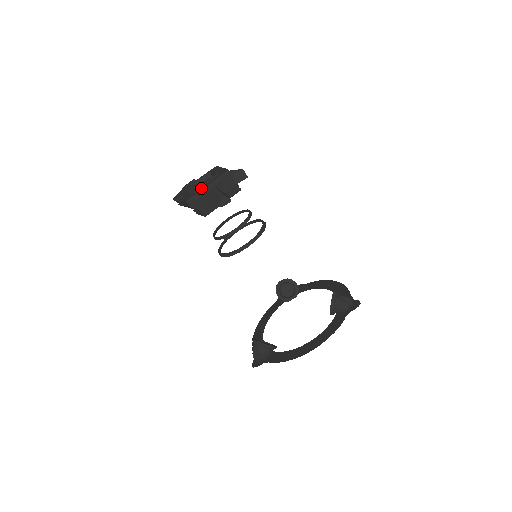
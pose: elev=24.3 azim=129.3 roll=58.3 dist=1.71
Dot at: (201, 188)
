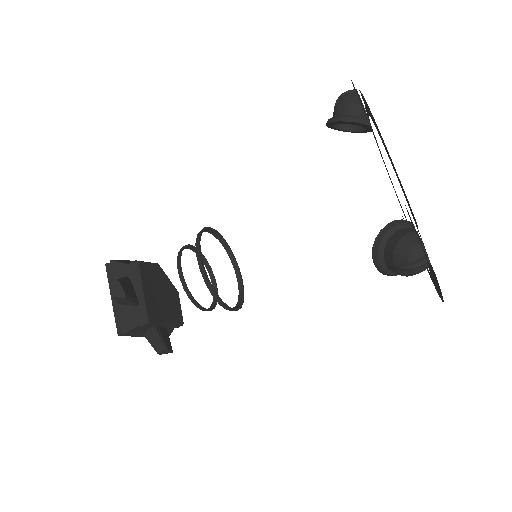
Dot at: occluded
